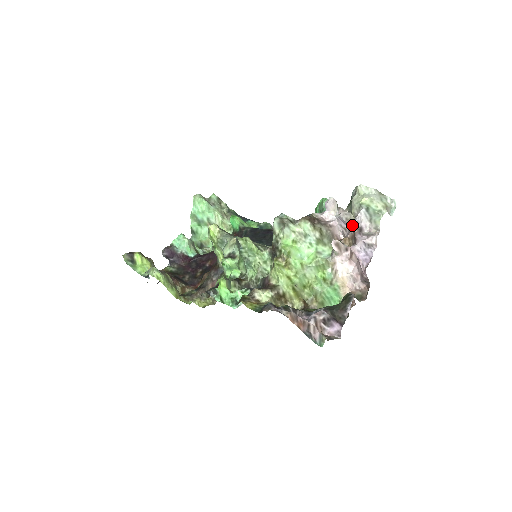
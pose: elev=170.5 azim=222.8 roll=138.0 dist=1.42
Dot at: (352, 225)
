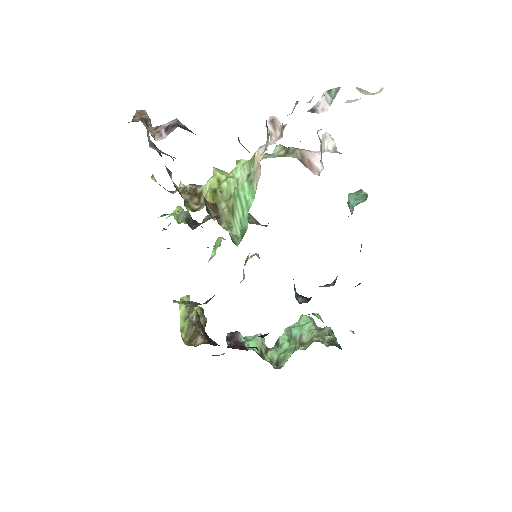
Dot at: occluded
